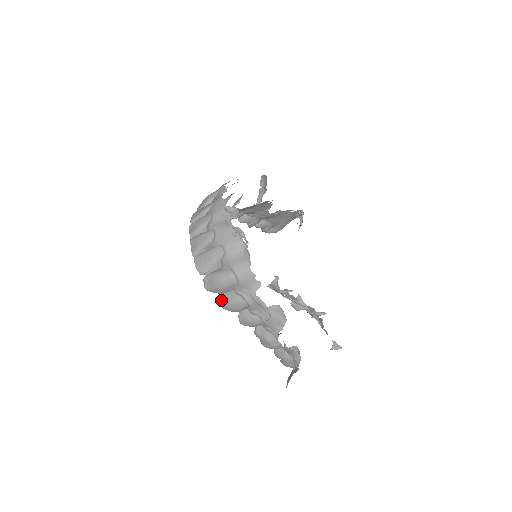
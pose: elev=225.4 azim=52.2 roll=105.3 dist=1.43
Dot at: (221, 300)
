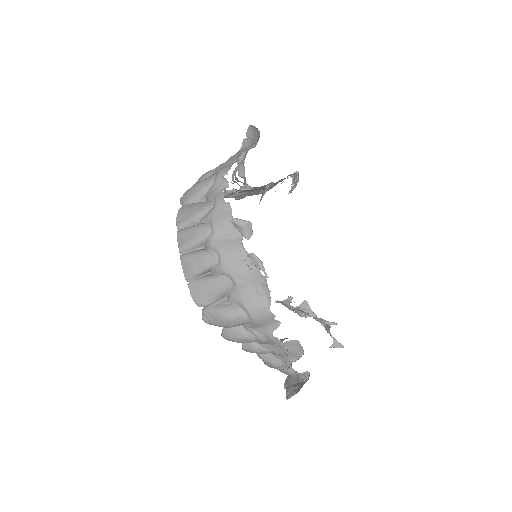
Dot at: (223, 332)
